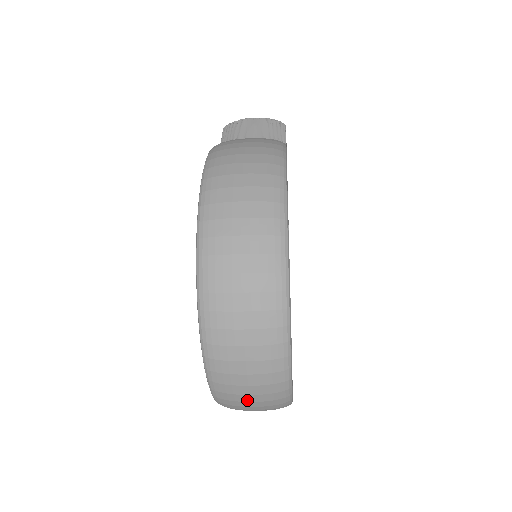
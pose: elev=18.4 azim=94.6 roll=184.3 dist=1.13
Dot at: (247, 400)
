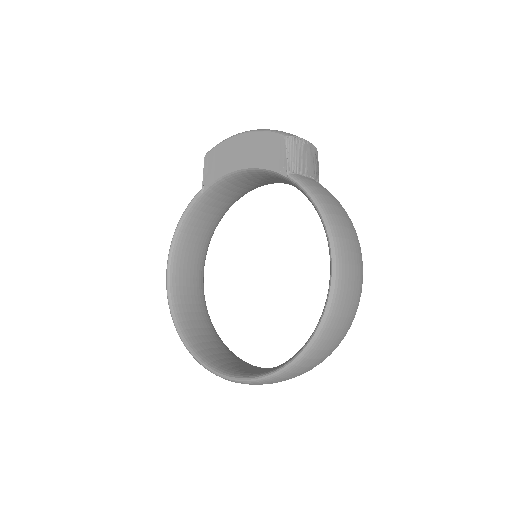
Dot at: occluded
